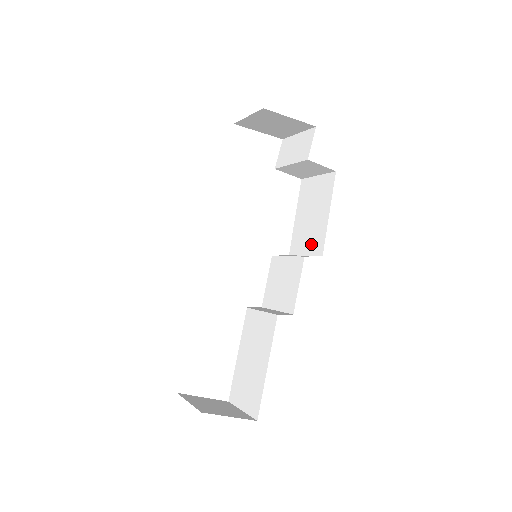
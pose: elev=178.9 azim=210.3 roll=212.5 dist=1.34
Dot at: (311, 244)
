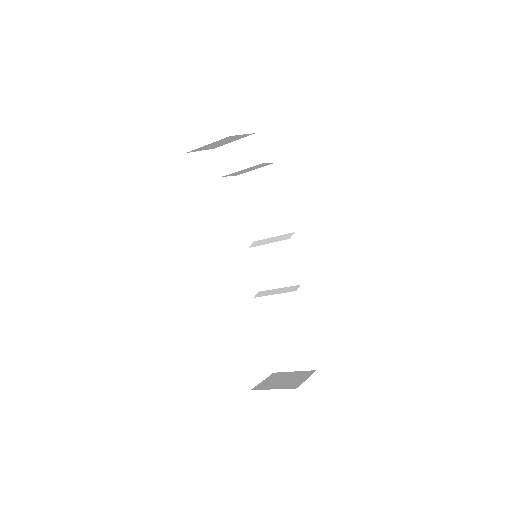
Dot at: (277, 226)
